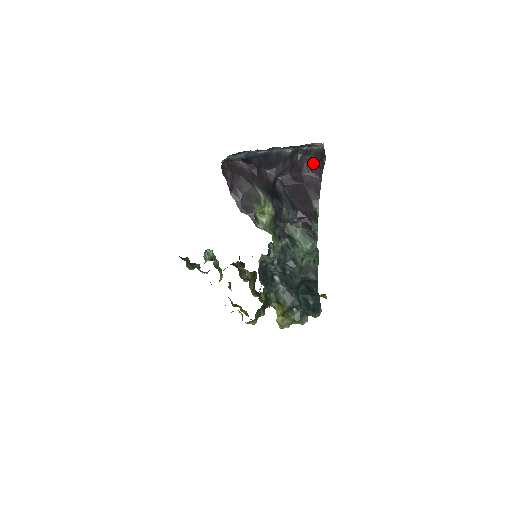
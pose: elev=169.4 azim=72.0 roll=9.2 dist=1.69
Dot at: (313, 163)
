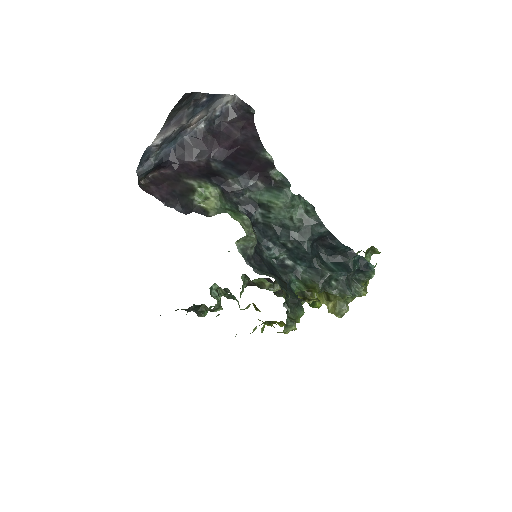
Dot at: (239, 121)
